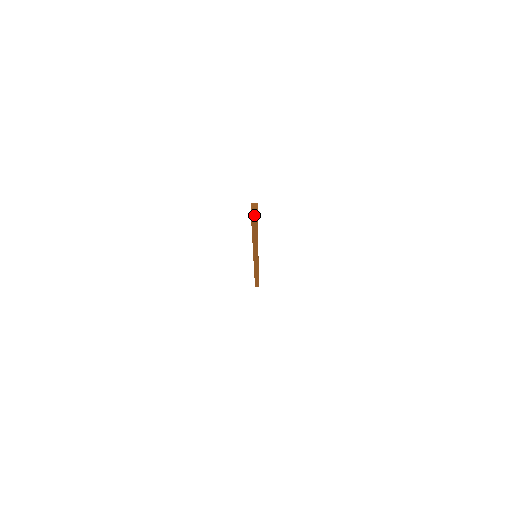
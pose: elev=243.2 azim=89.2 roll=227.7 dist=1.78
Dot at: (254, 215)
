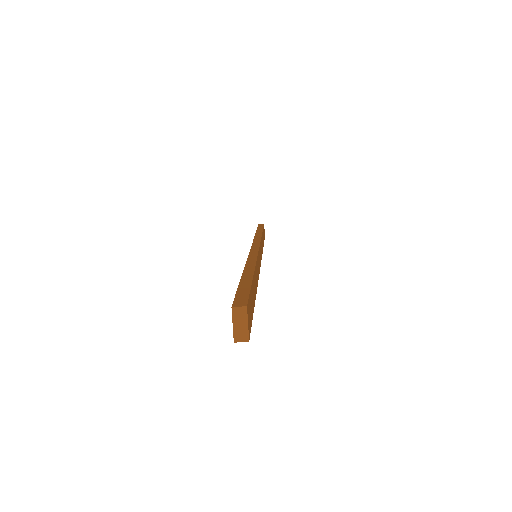
Dot at: (240, 335)
